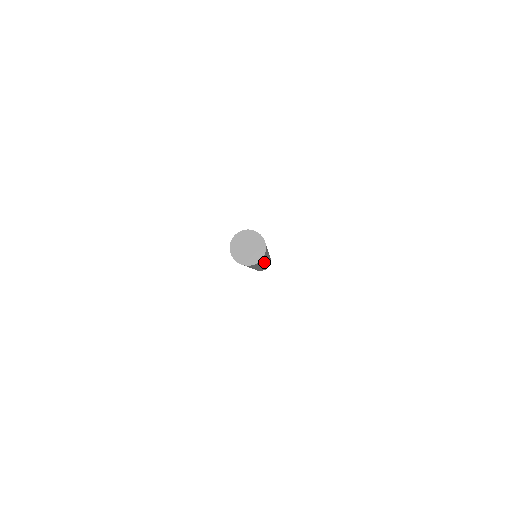
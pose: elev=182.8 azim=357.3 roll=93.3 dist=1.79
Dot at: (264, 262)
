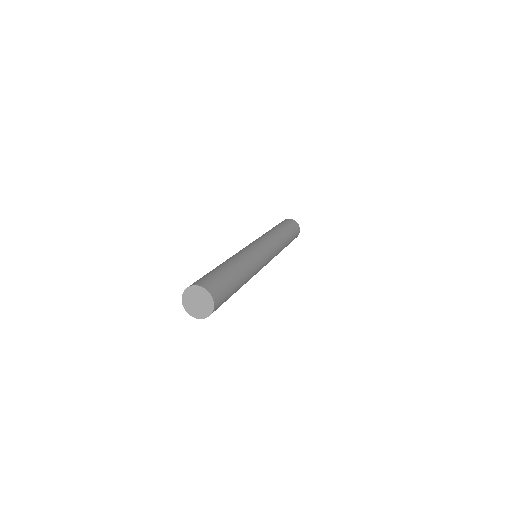
Dot at: (247, 272)
